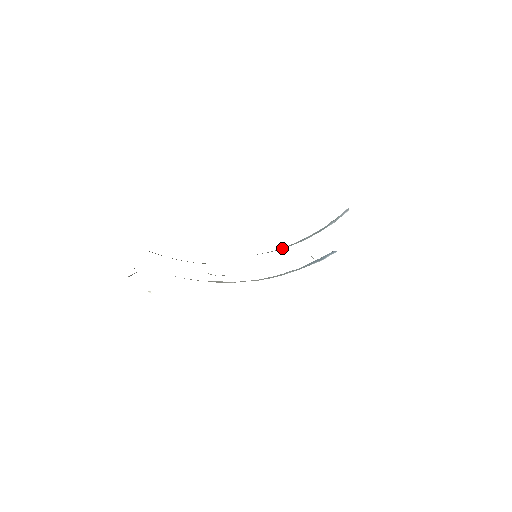
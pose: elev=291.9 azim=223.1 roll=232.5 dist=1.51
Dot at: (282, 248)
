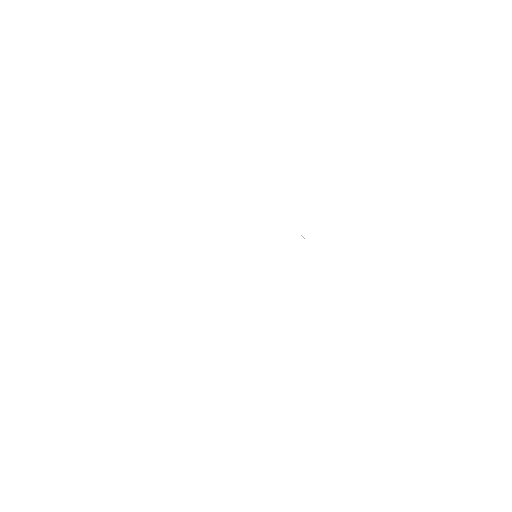
Dot at: occluded
